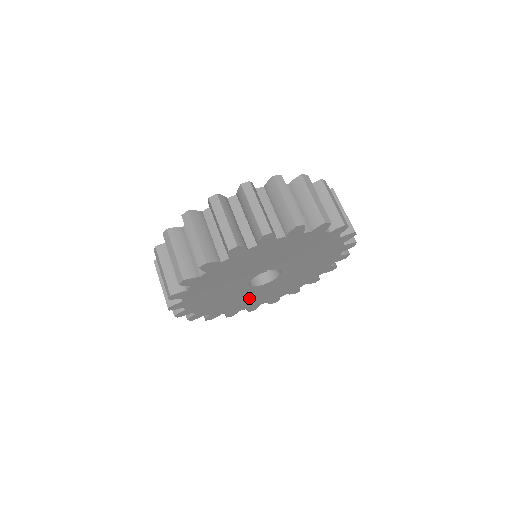
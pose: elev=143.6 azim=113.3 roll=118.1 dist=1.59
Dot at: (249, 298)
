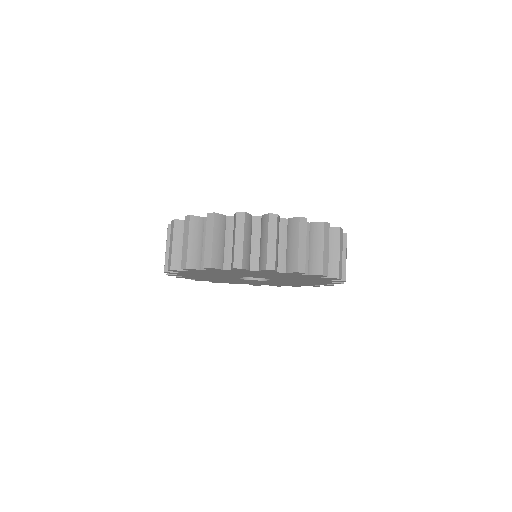
Dot at: (259, 282)
